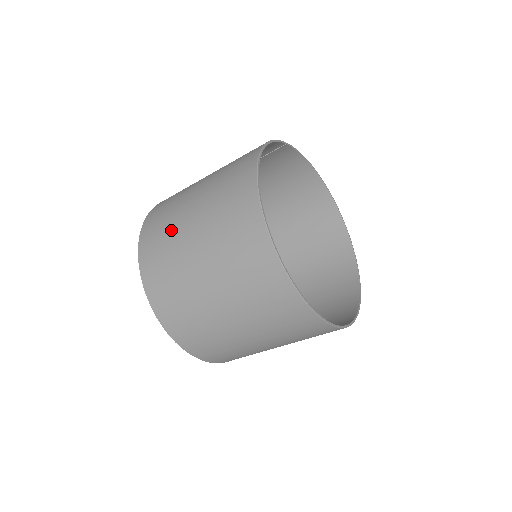
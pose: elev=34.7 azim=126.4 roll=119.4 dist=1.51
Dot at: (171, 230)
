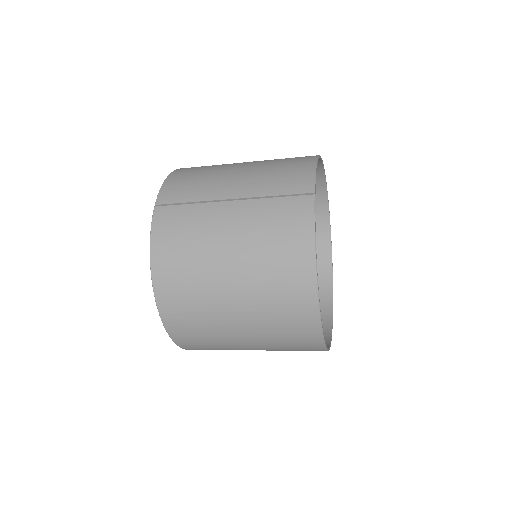
Dot at: (210, 324)
